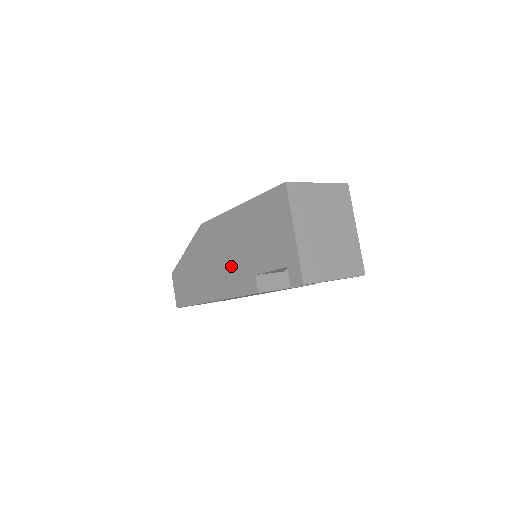
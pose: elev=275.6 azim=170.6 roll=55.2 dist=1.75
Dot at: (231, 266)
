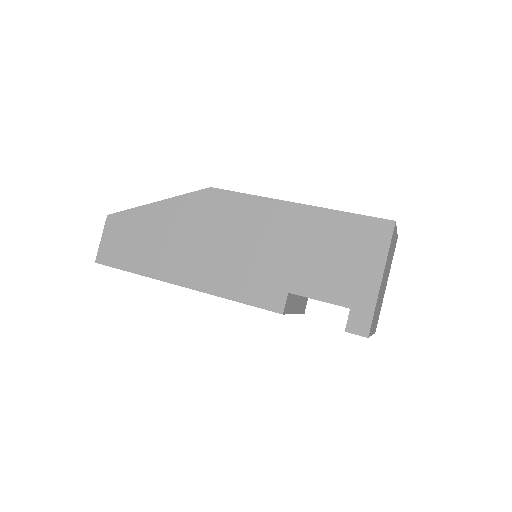
Dot at: (247, 263)
